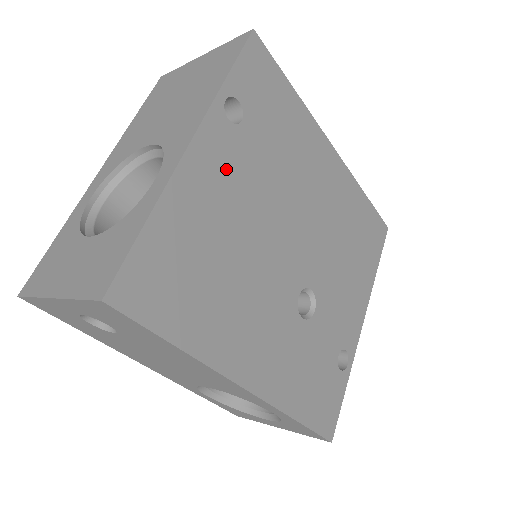
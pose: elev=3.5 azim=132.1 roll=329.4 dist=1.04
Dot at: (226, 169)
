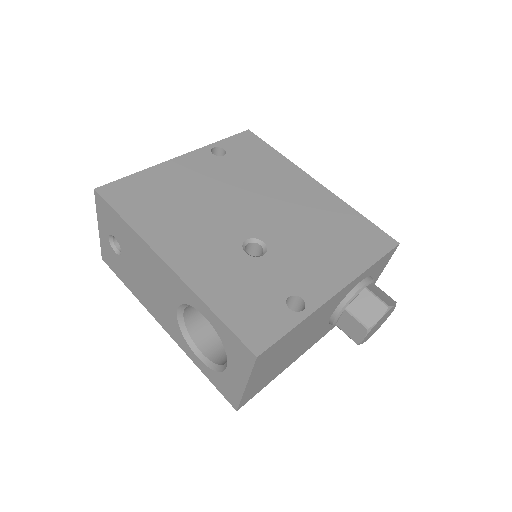
Dot at: (201, 169)
